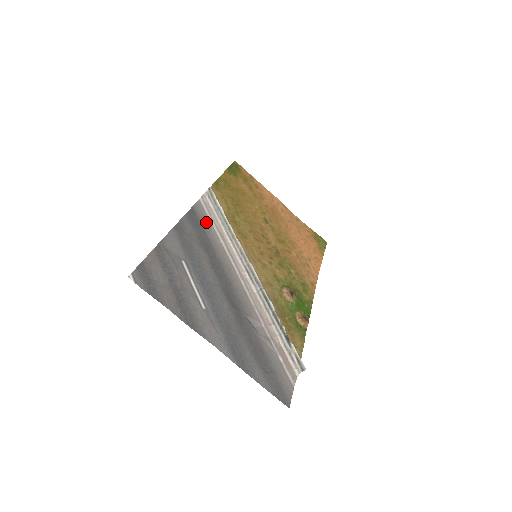
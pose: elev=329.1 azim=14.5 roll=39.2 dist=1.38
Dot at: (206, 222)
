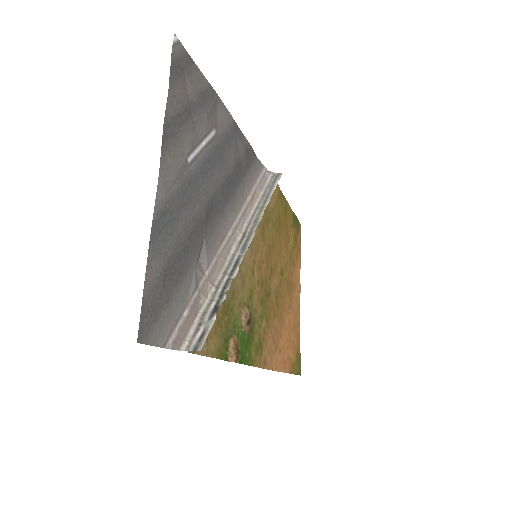
Dot at: (253, 175)
